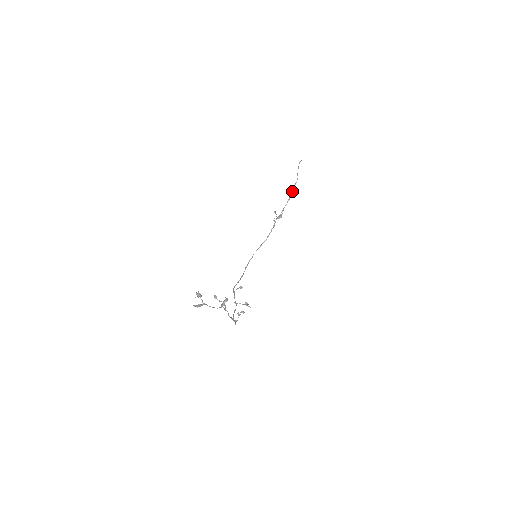
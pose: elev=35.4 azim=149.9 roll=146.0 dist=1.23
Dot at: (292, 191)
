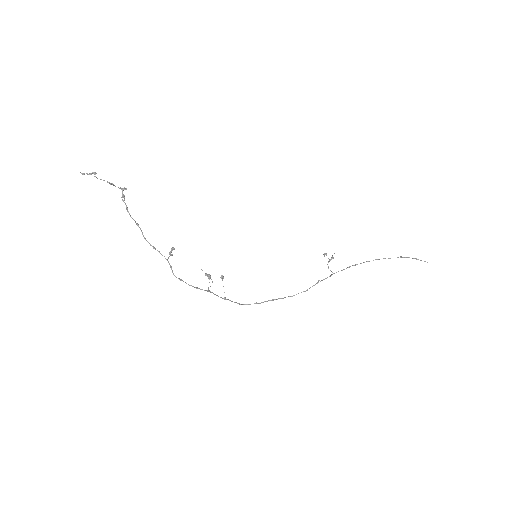
Dot at: (377, 259)
